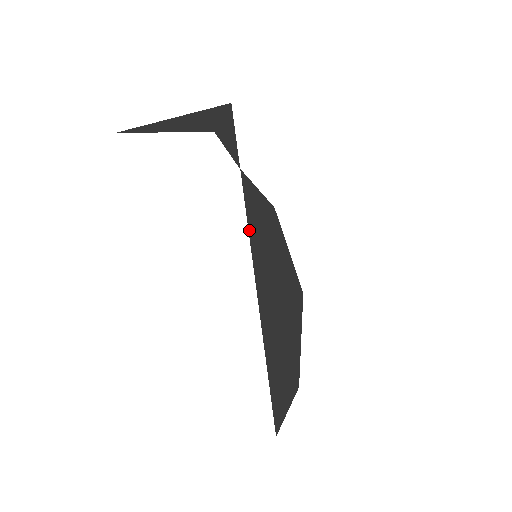
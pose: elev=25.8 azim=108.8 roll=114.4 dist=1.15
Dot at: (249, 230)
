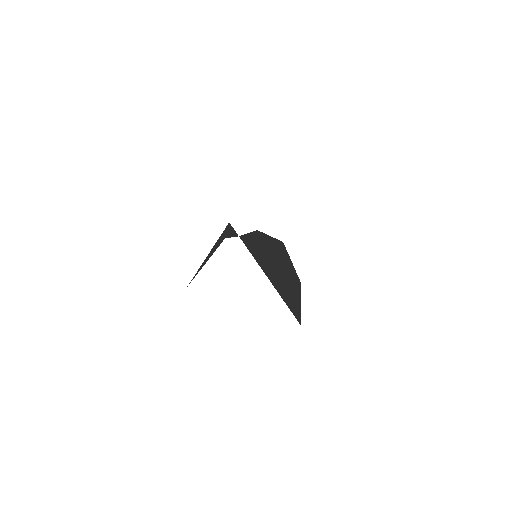
Dot at: (249, 251)
